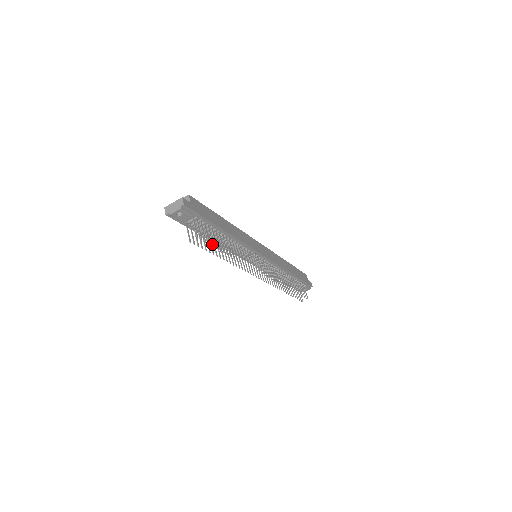
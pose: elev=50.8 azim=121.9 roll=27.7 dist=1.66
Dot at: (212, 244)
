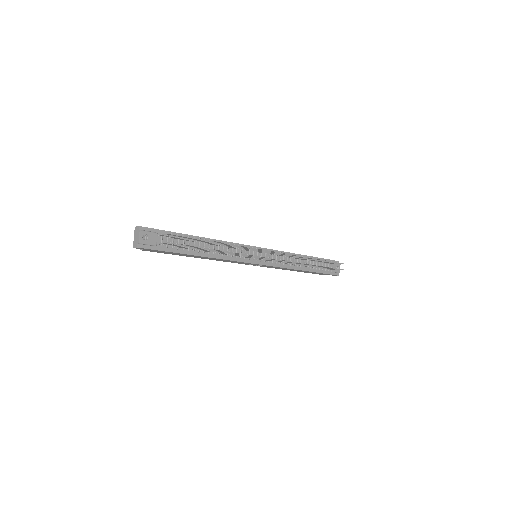
Dot at: occluded
